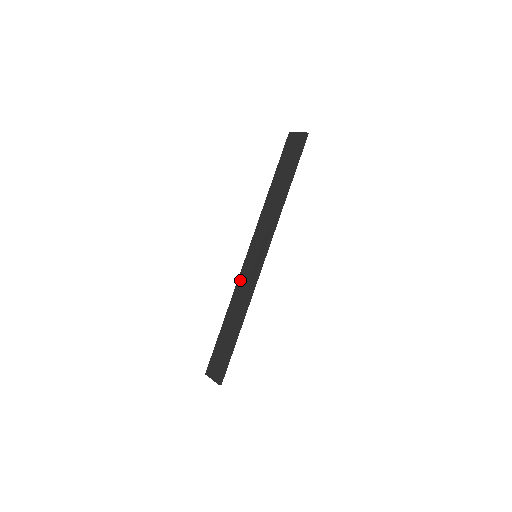
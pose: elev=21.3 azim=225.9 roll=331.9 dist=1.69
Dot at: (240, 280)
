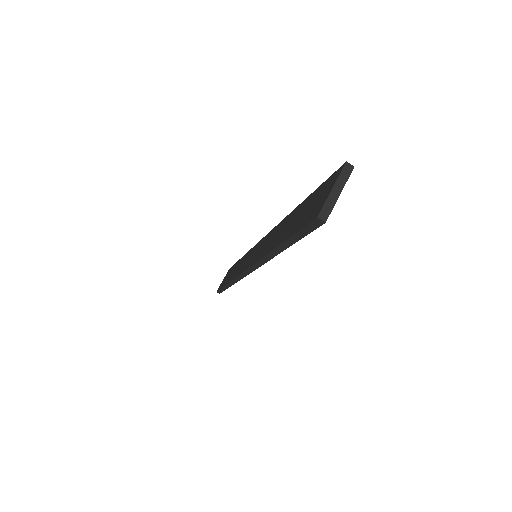
Dot at: (257, 258)
